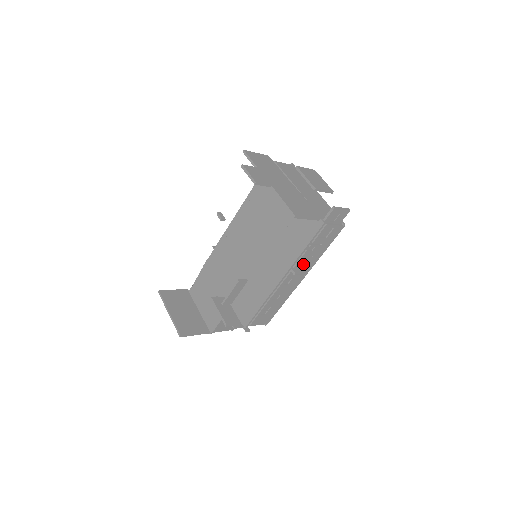
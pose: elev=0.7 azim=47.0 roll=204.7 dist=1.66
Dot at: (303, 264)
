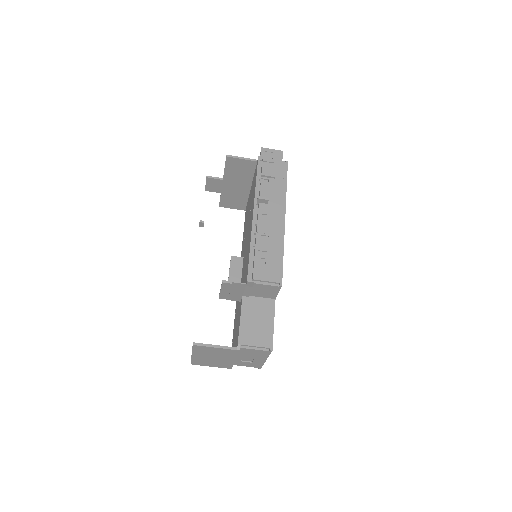
Dot at: (269, 198)
